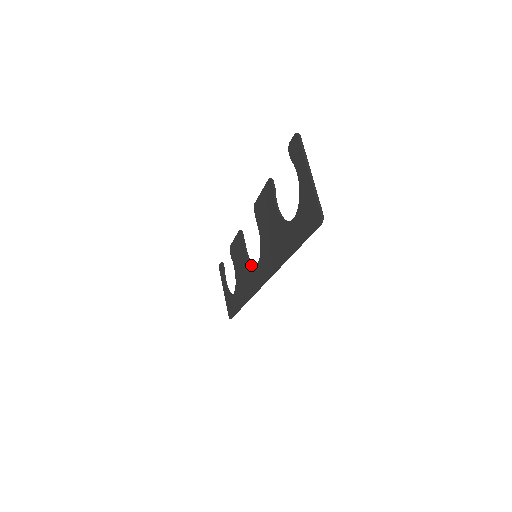
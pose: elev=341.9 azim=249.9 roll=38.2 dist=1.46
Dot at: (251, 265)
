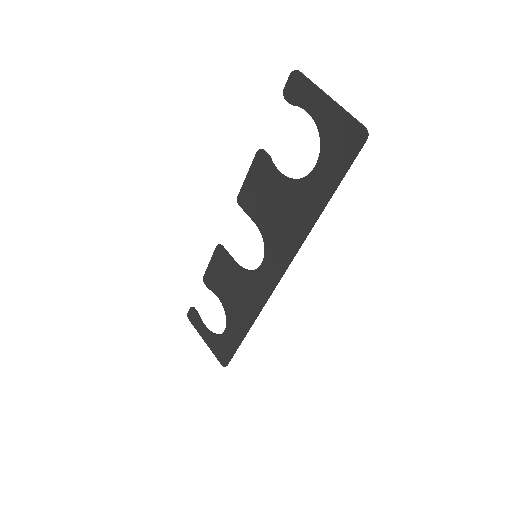
Dot at: (250, 272)
